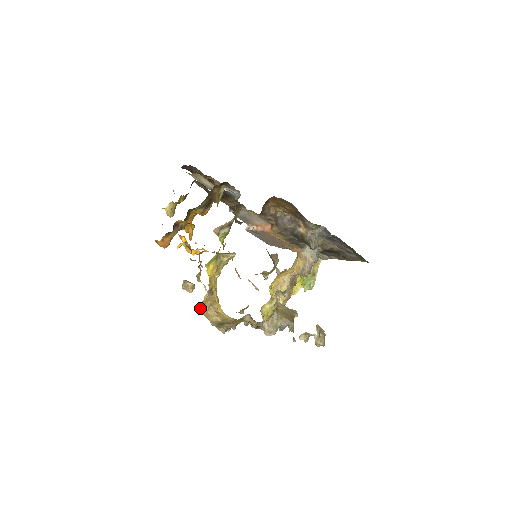
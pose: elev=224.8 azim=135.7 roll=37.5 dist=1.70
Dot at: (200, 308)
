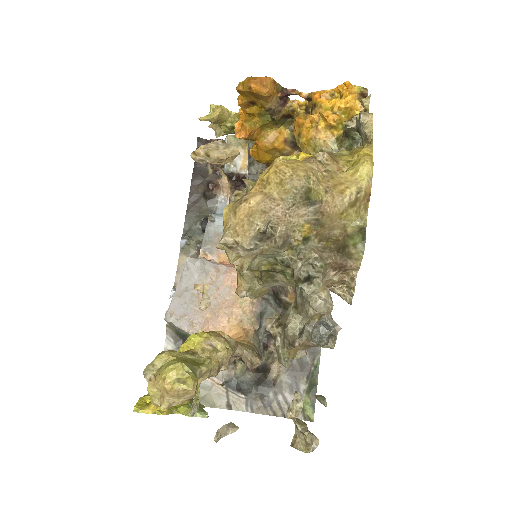
Dot at: occluded
